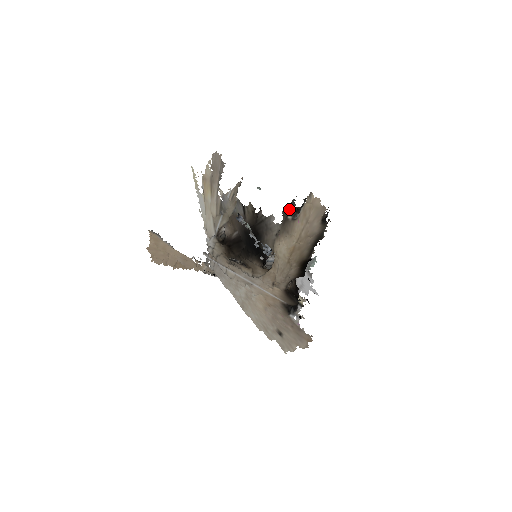
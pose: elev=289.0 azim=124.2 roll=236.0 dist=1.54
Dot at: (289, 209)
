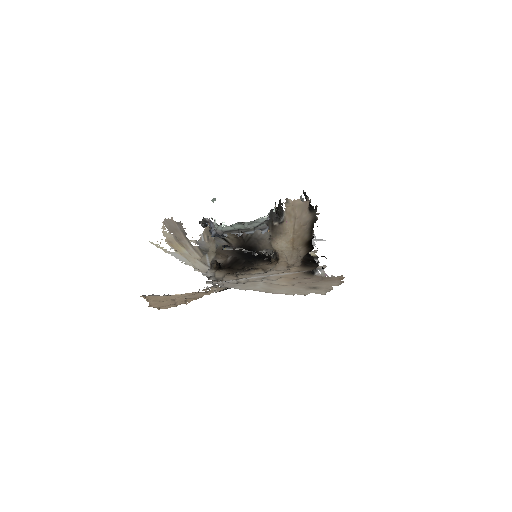
Dot at: (271, 219)
